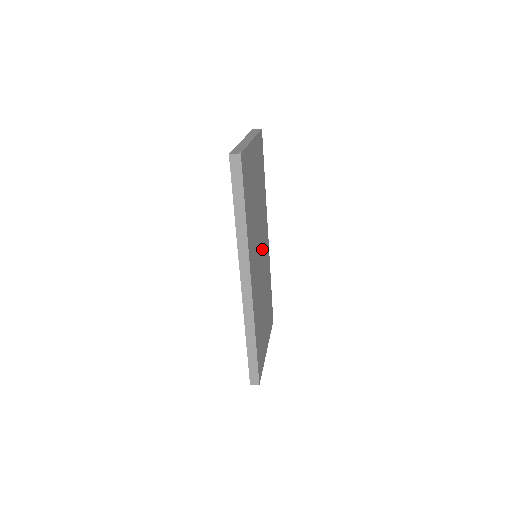
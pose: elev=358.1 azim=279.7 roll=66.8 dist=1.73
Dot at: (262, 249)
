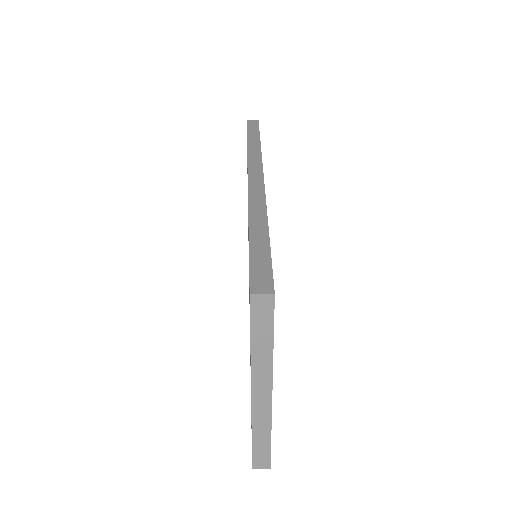
Dot at: occluded
